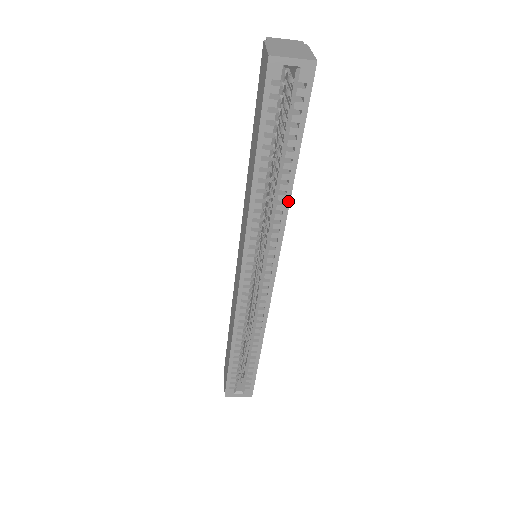
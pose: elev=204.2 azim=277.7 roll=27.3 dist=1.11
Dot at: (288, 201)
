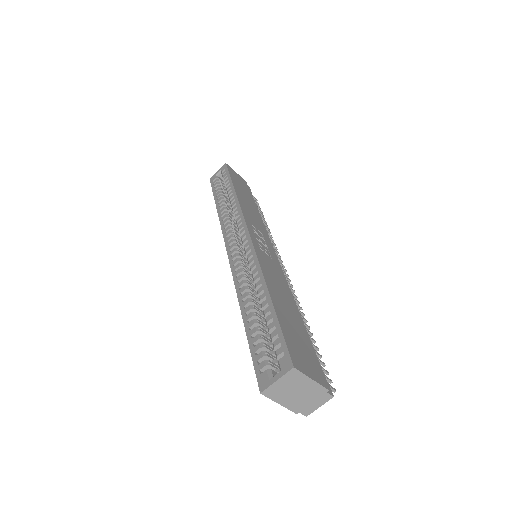
Dot at: (236, 198)
